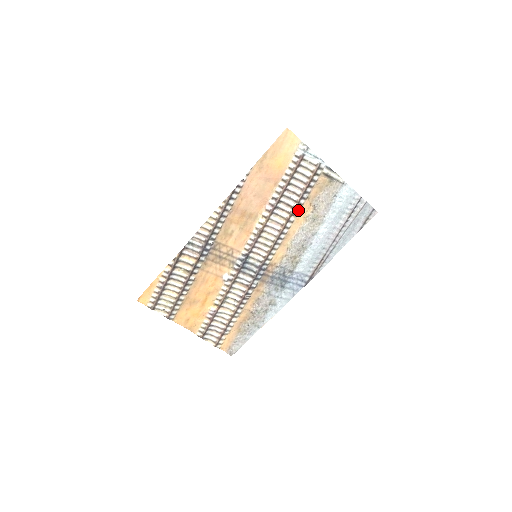
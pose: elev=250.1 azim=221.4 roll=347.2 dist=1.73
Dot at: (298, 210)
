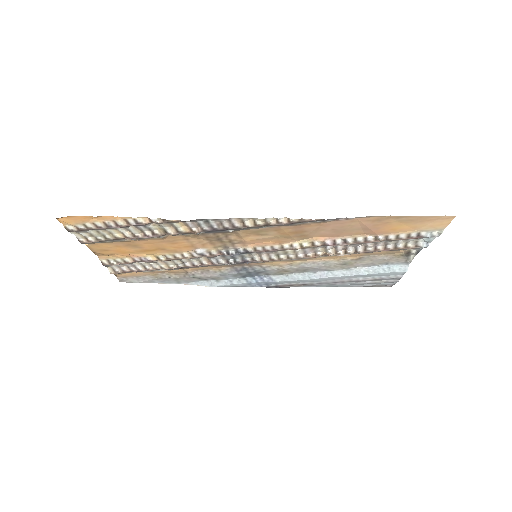
Dot at: occluded
